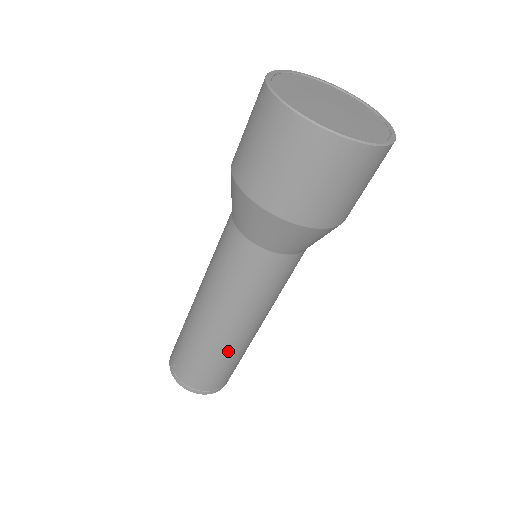
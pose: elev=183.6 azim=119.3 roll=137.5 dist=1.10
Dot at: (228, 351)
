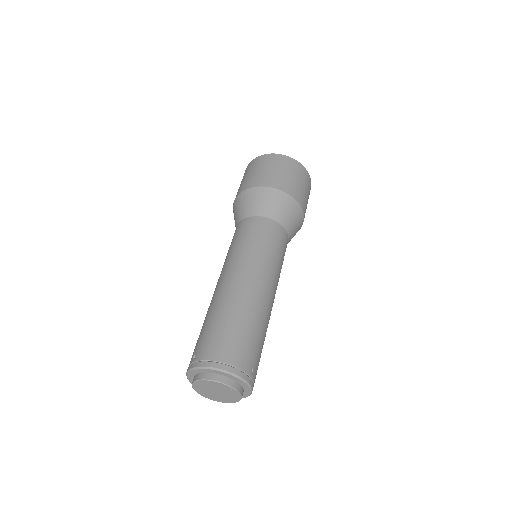
Dot at: (247, 304)
